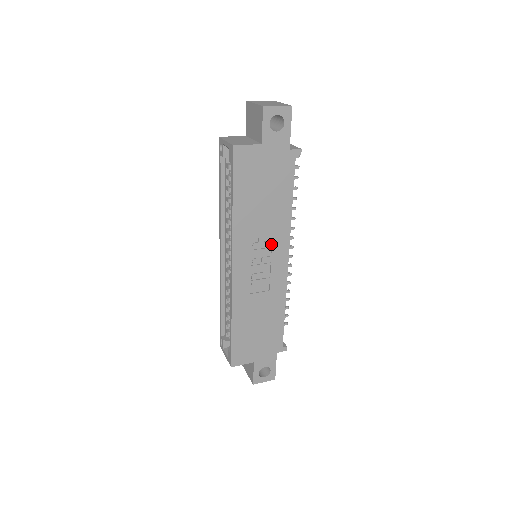
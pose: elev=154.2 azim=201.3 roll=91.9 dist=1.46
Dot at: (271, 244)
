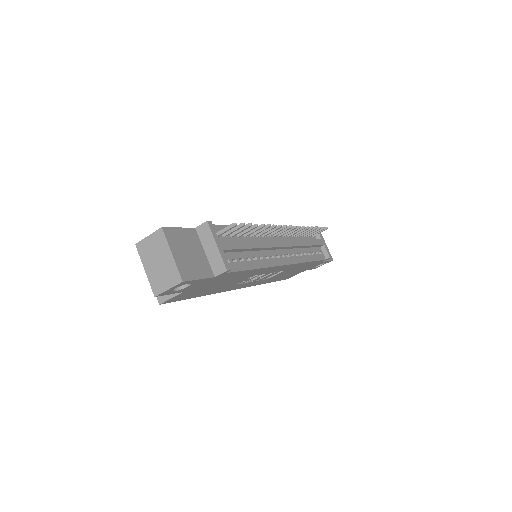
Dot at: occluded
